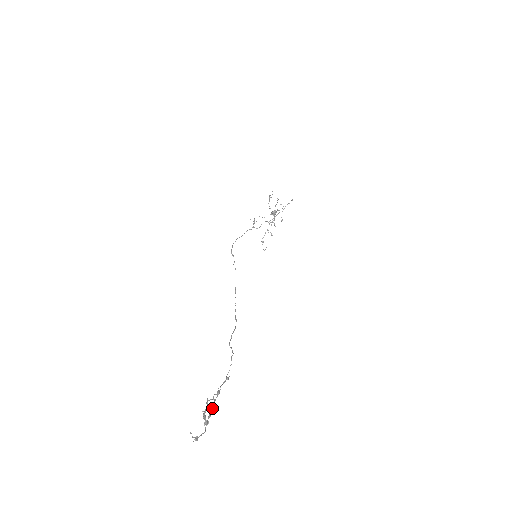
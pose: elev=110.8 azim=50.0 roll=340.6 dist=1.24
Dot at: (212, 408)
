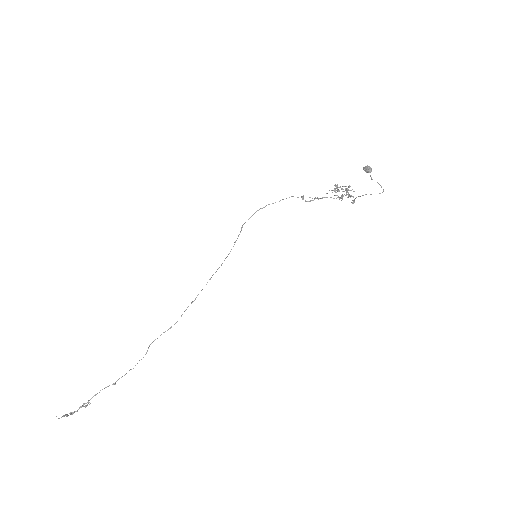
Dot at: occluded
